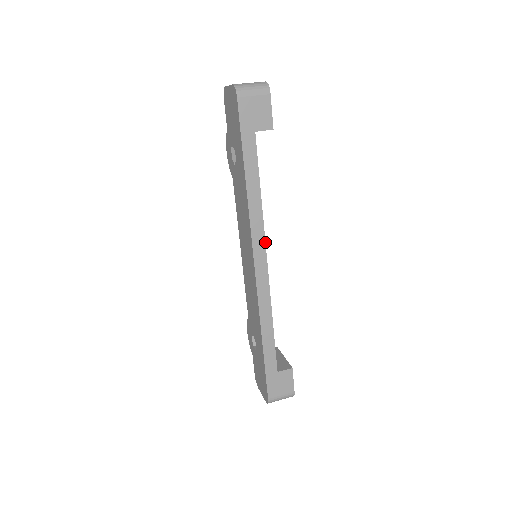
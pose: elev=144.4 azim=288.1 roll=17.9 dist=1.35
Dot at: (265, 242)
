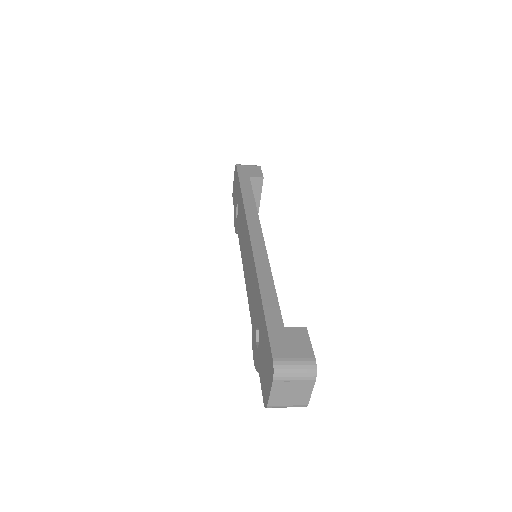
Dot at: occluded
